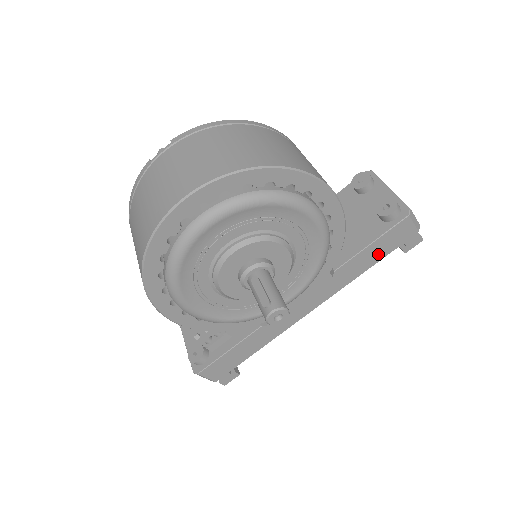
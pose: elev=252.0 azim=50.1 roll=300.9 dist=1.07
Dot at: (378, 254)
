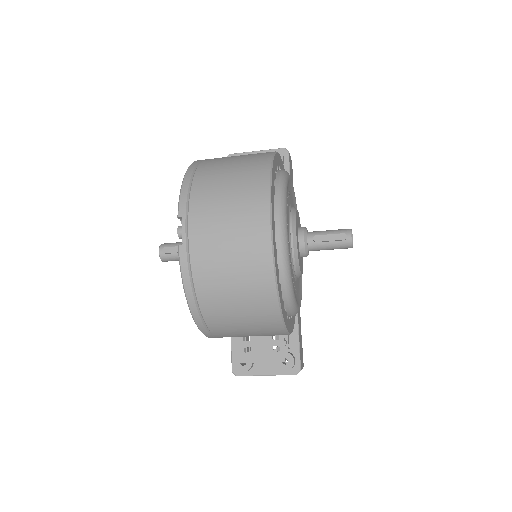
Dot at: occluded
